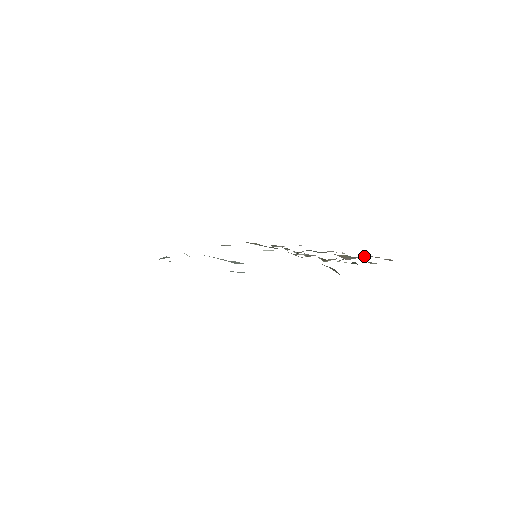
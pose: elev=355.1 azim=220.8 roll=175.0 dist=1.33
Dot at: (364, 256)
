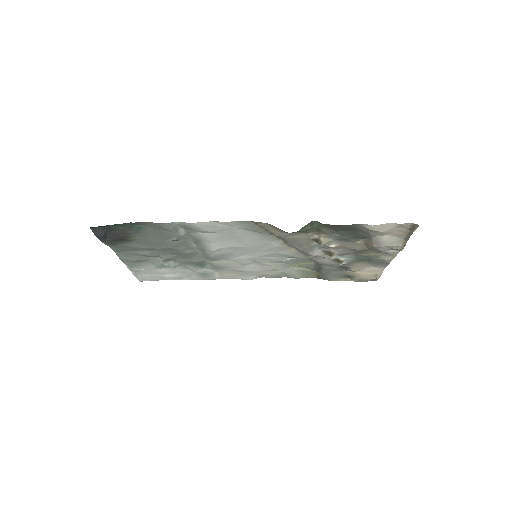
Dot at: (406, 241)
